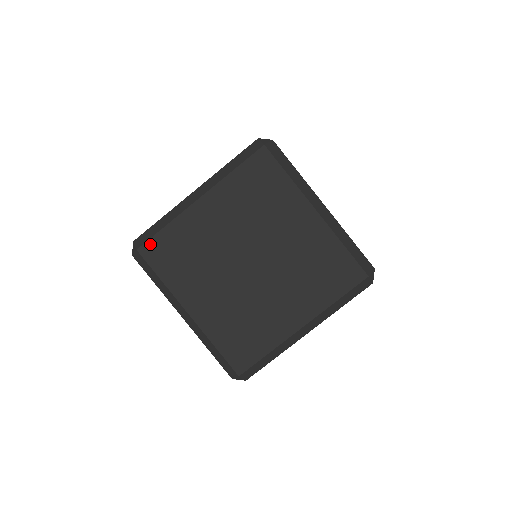
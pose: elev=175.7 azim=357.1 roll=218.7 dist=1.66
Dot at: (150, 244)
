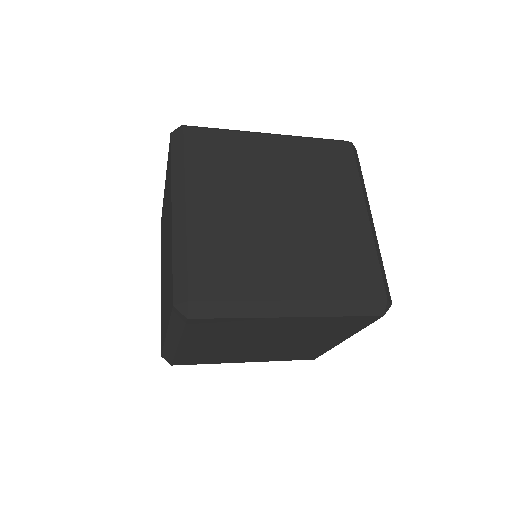
Dot at: (200, 131)
